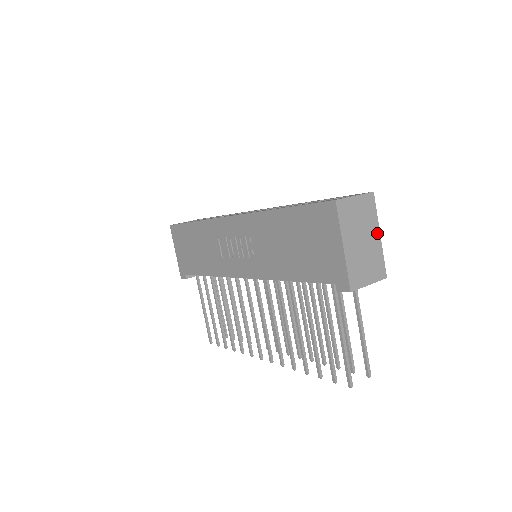
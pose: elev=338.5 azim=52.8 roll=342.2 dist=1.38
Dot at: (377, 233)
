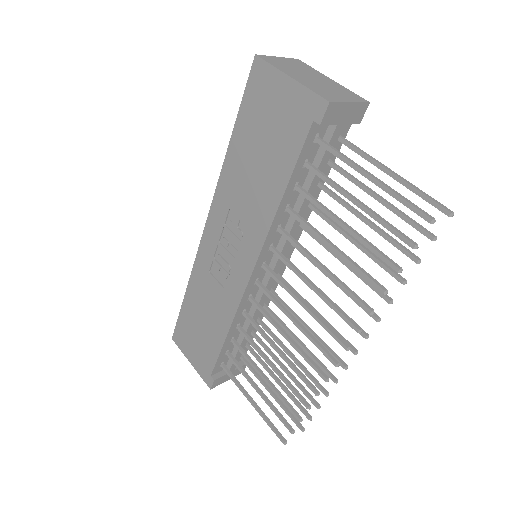
Dot at: (326, 78)
